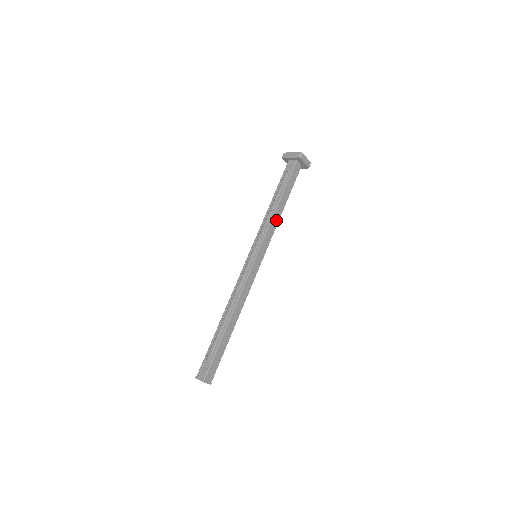
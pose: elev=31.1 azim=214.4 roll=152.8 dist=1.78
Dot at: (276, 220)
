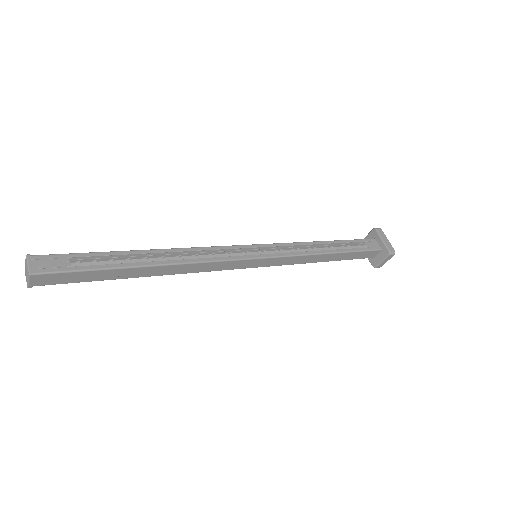
Dot at: (309, 260)
